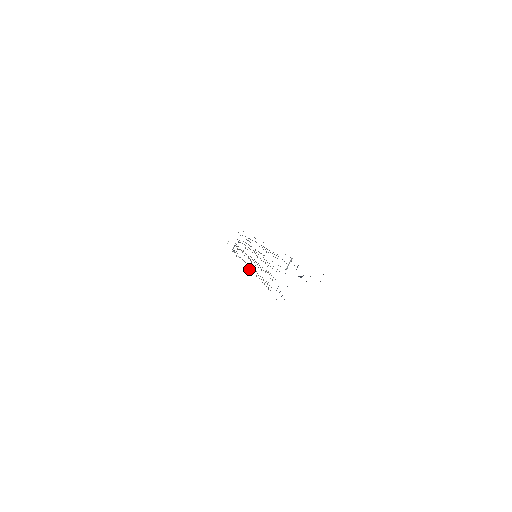
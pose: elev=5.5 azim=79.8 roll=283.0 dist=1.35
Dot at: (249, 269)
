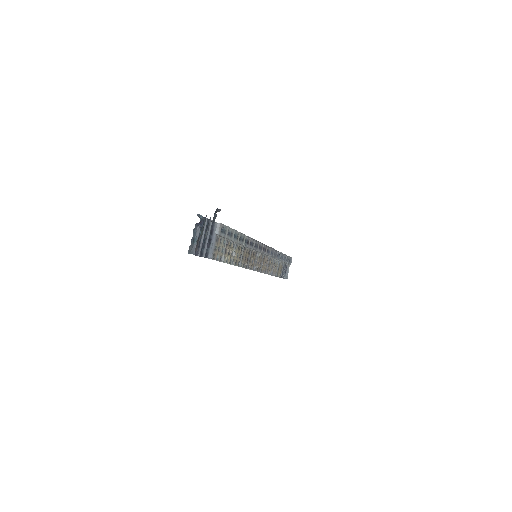
Dot at: (251, 268)
